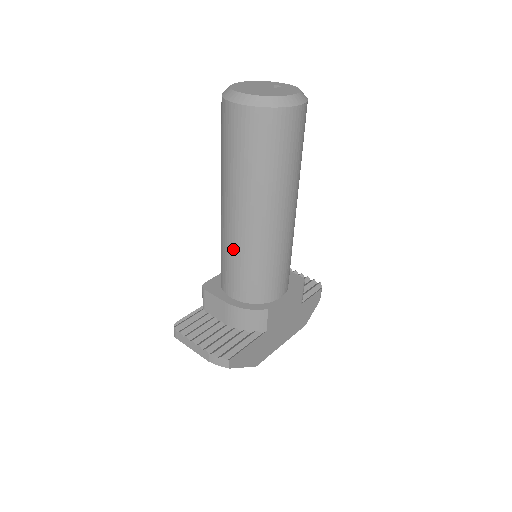
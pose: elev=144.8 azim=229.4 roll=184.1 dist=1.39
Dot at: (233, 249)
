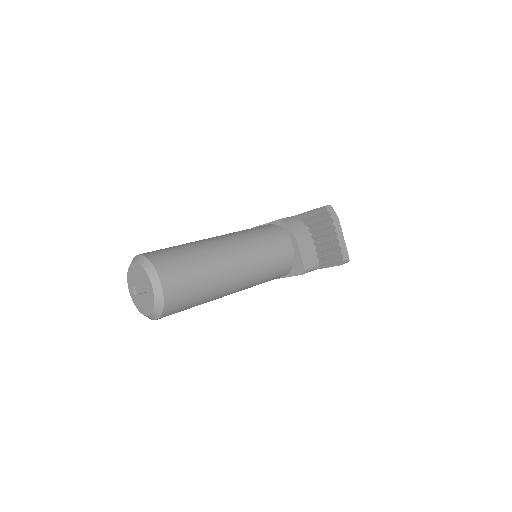
Dot at: occluded
